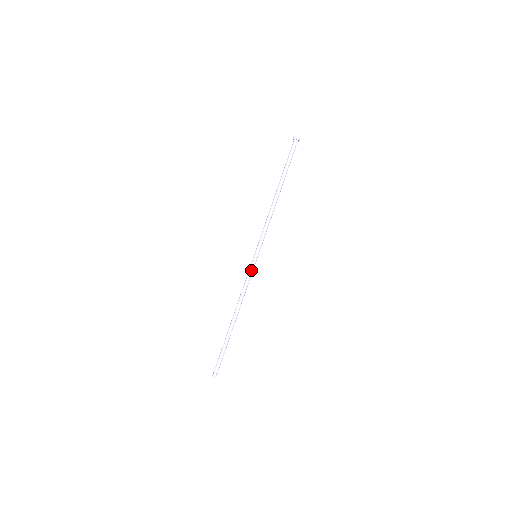
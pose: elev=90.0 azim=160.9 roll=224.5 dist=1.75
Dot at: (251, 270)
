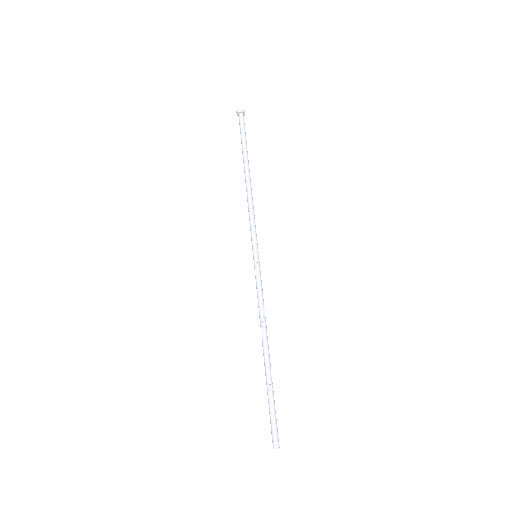
Dot at: (259, 275)
